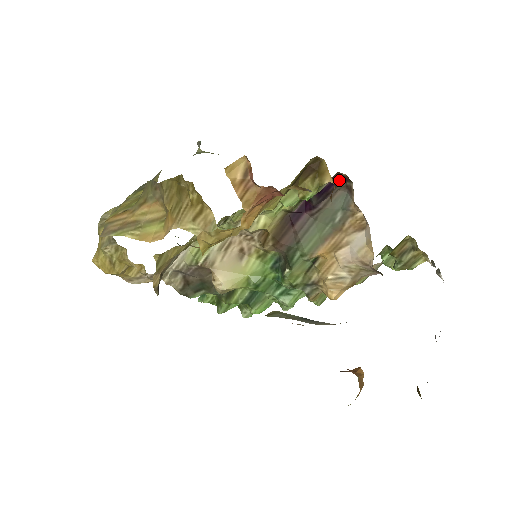
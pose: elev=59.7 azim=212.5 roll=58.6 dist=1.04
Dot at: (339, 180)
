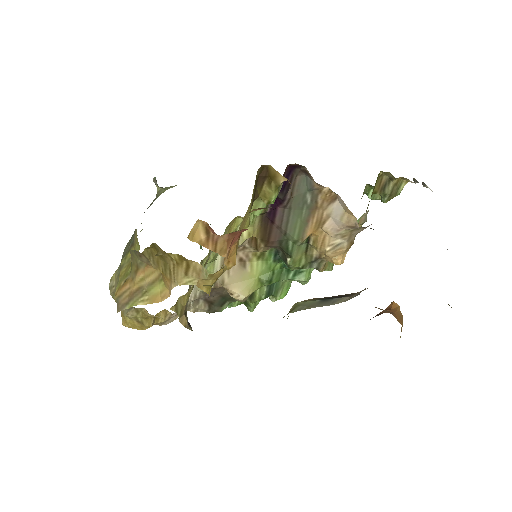
Dot at: (292, 169)
